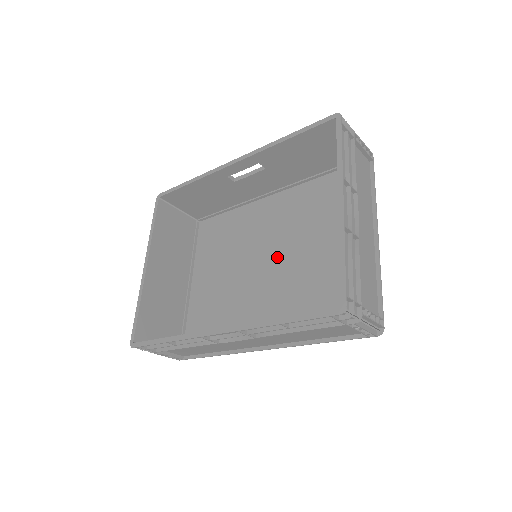
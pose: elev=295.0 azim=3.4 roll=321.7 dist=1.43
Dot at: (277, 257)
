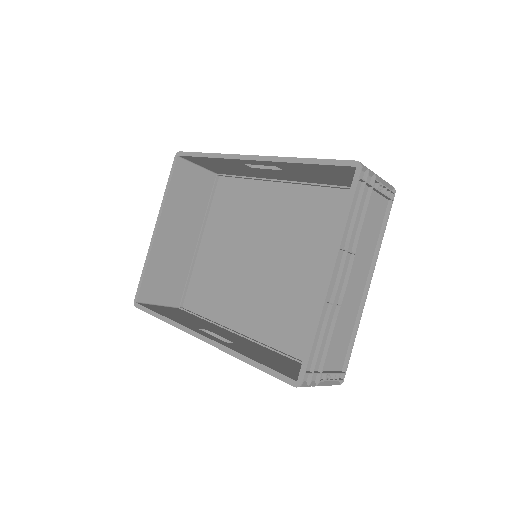
Dot at: (277, 257)
